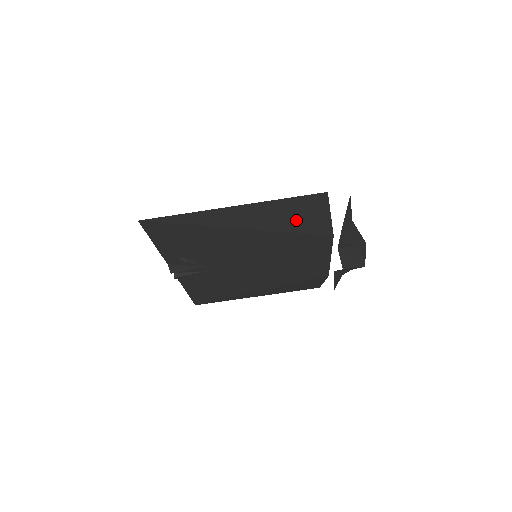
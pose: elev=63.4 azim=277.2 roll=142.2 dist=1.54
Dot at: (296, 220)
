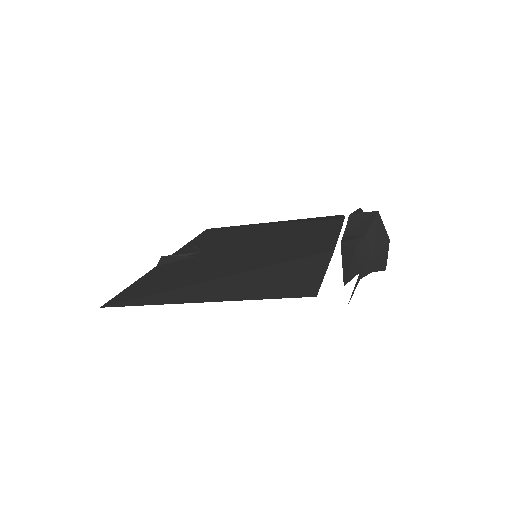
Dot at: occluded
